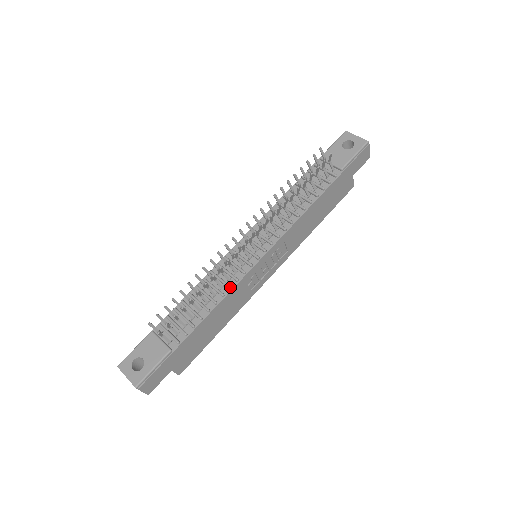
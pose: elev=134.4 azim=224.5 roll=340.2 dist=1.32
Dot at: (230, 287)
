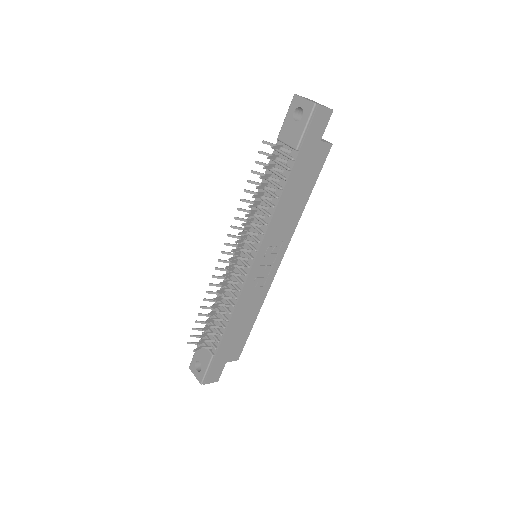
Dot at: (236, 299)
